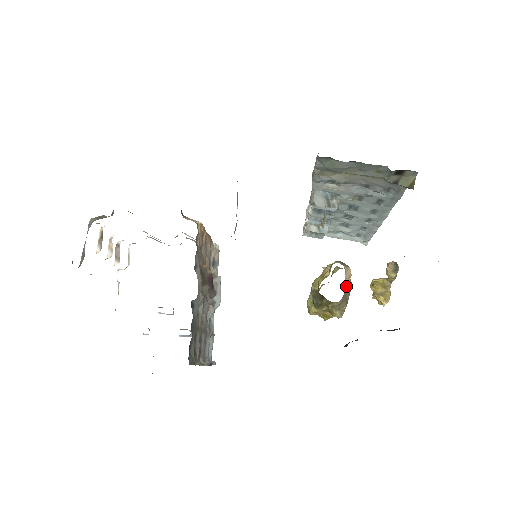
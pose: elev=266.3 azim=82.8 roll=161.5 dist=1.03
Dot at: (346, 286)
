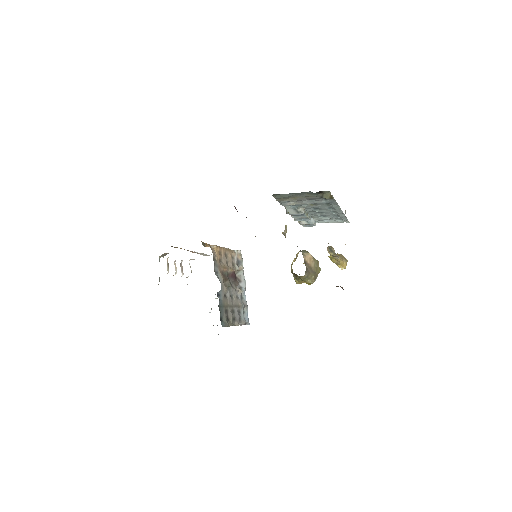
Dot at: (309, 265)
